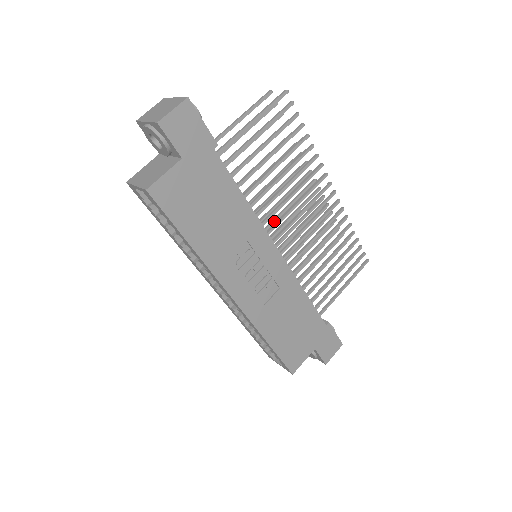
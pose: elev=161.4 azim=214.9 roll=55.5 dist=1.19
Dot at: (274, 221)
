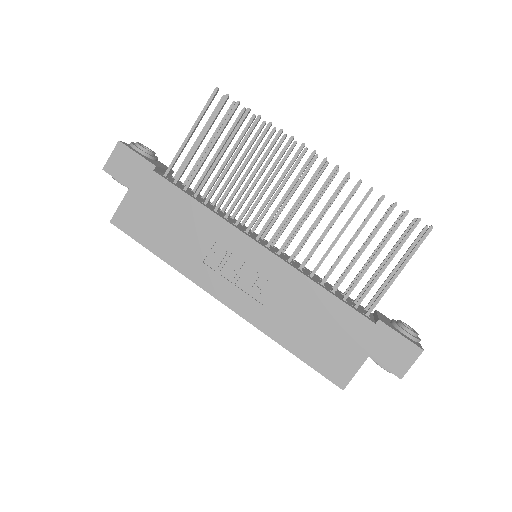
Dot at: (276, 215)
